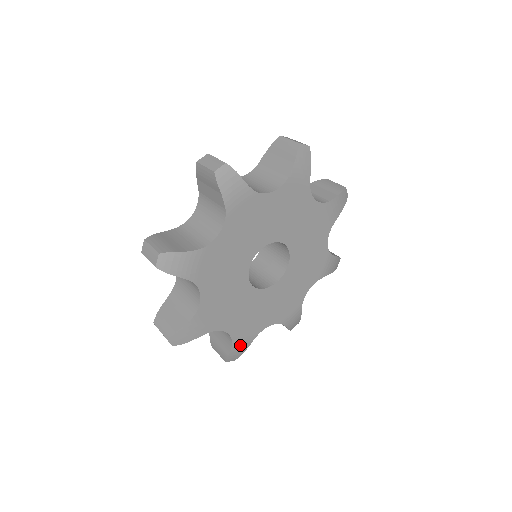
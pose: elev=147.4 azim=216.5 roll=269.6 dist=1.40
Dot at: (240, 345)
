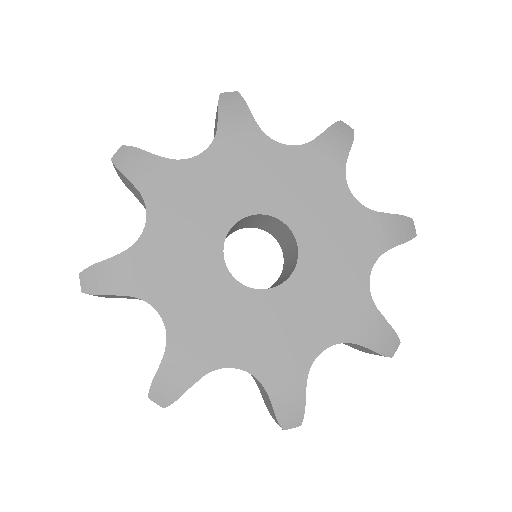
Dot at: (120, 272)
